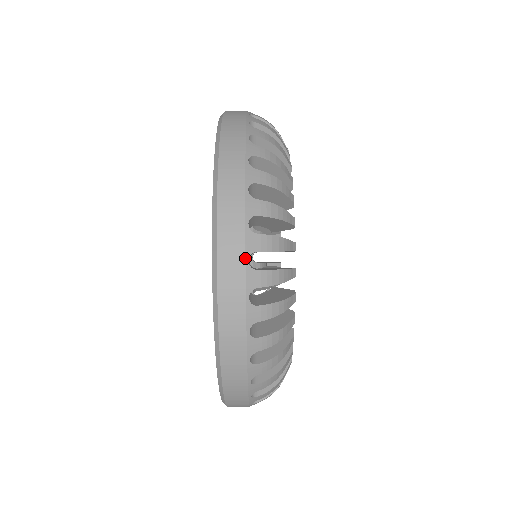
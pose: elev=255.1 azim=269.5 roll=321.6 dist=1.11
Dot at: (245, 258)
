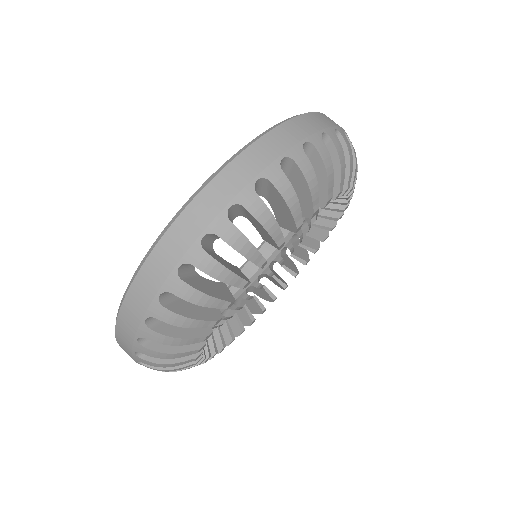
Dot at: (202, 232)
